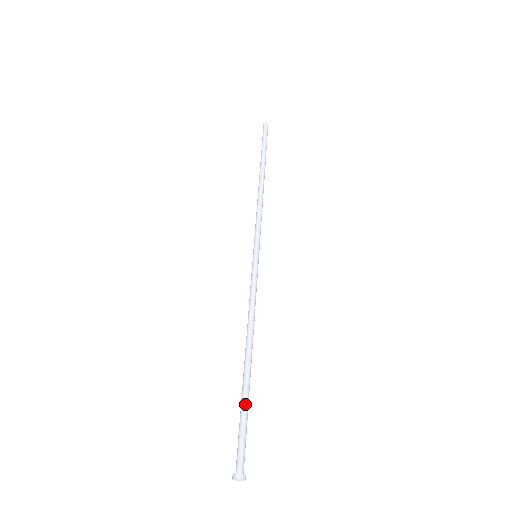
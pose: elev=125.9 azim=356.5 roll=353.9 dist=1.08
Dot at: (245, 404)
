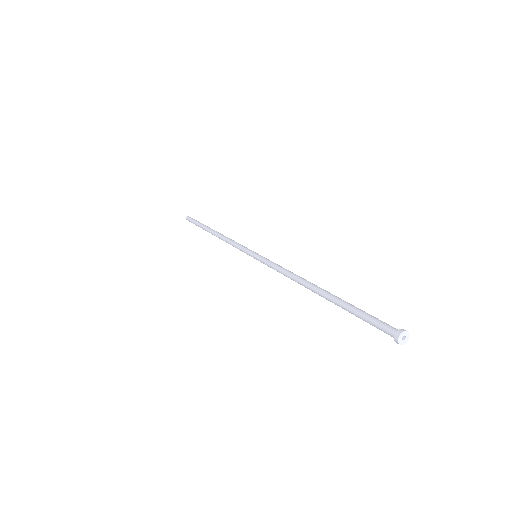
Dot at: (349, 304)
